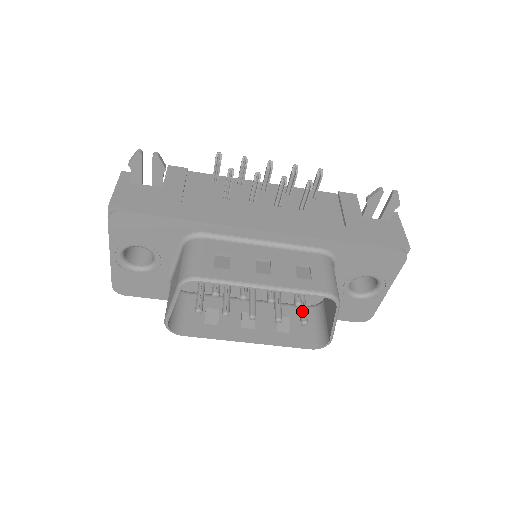
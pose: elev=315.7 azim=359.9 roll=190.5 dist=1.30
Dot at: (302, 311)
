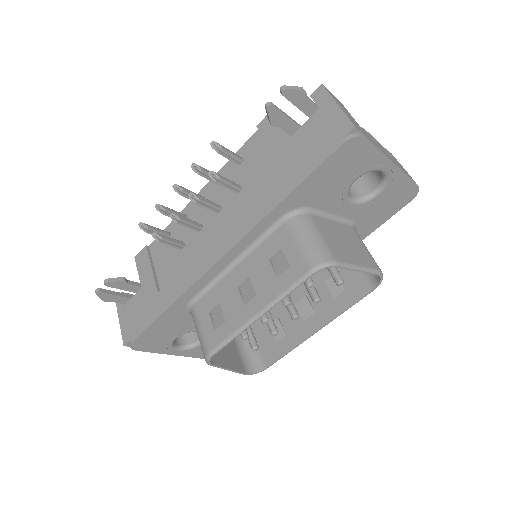
Dot at: occluded
